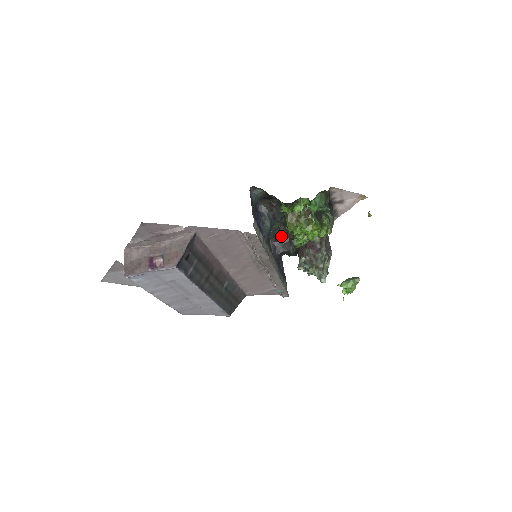
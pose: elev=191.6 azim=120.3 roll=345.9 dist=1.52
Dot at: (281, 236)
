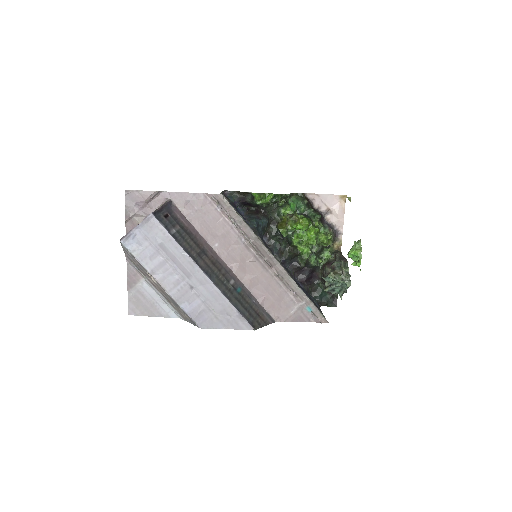
Dot at: (286, 253)
